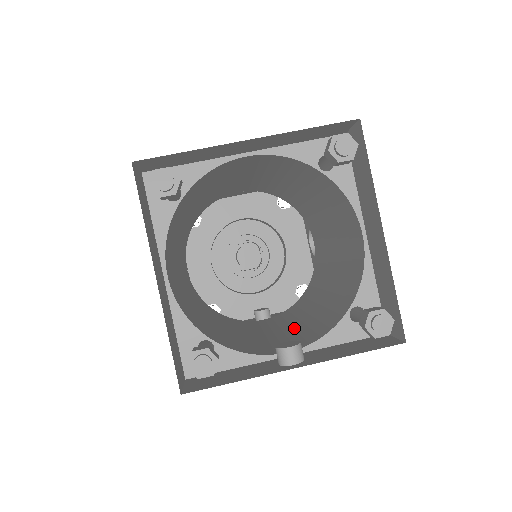
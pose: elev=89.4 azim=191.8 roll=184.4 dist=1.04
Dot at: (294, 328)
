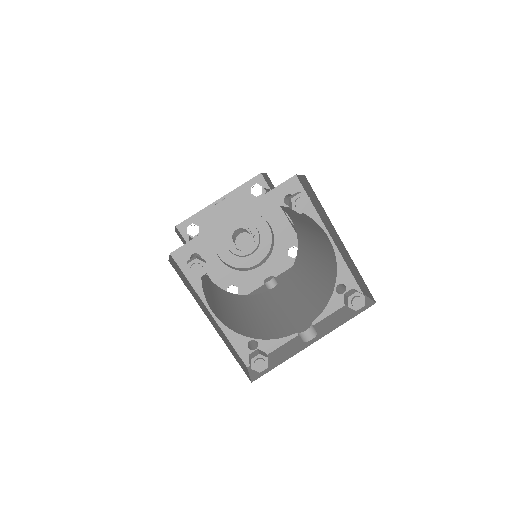
Dot at: (300, 299)
